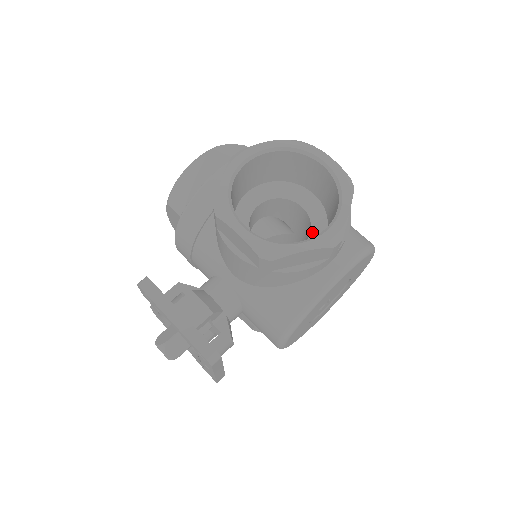
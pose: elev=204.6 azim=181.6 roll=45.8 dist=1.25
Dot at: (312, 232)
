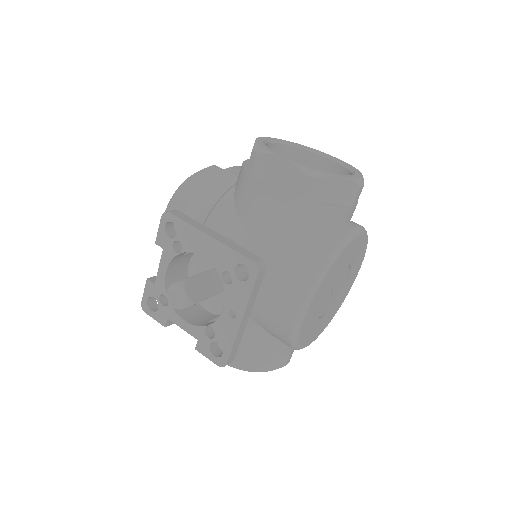
Dot at: occluded
